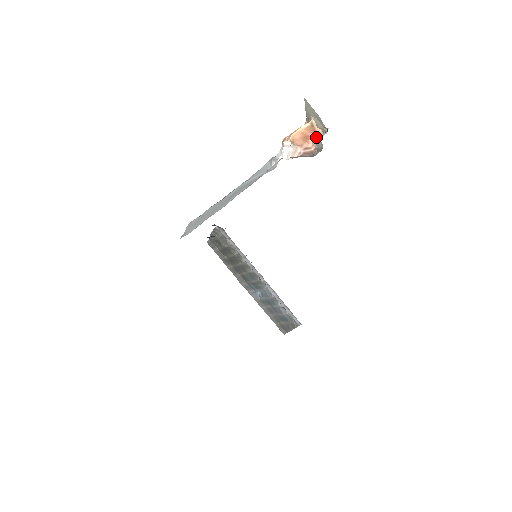
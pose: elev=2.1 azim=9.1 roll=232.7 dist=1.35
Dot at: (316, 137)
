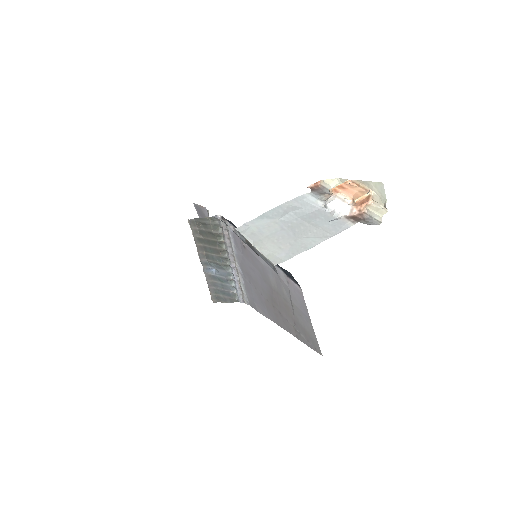
Dot at: (367, 204)
